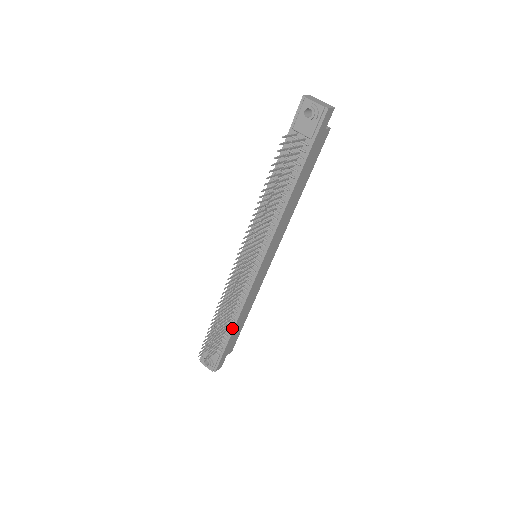
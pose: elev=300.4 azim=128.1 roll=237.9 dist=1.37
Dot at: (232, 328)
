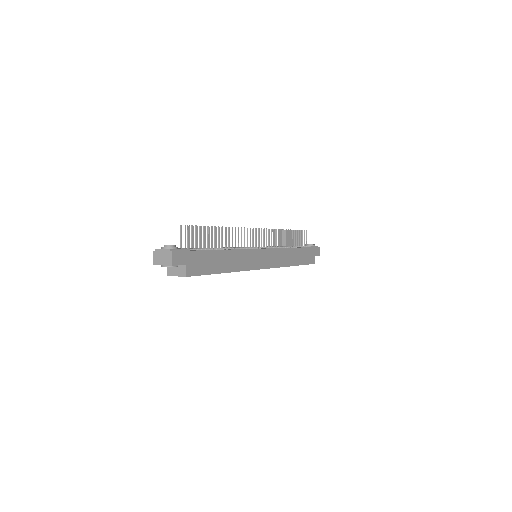
Dot at: (218, 250)
